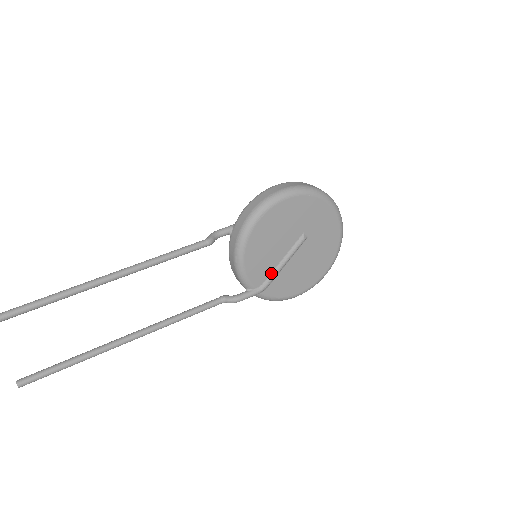
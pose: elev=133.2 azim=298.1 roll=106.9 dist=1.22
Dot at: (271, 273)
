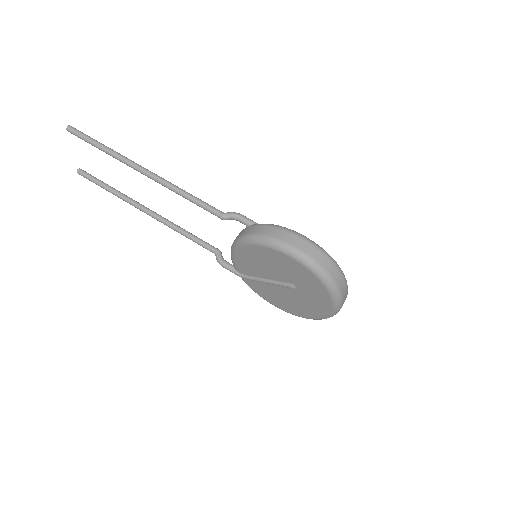
Dot at: (254, 276)
